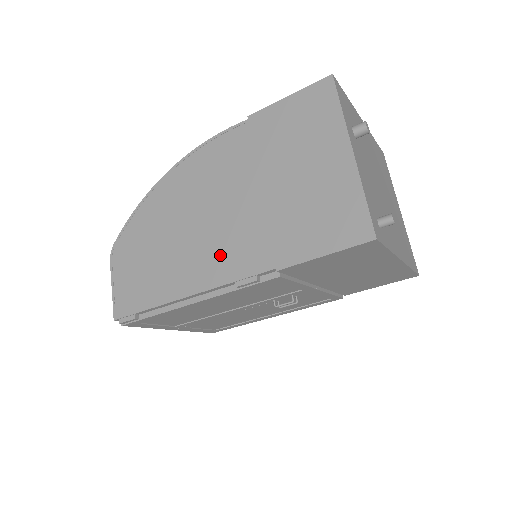
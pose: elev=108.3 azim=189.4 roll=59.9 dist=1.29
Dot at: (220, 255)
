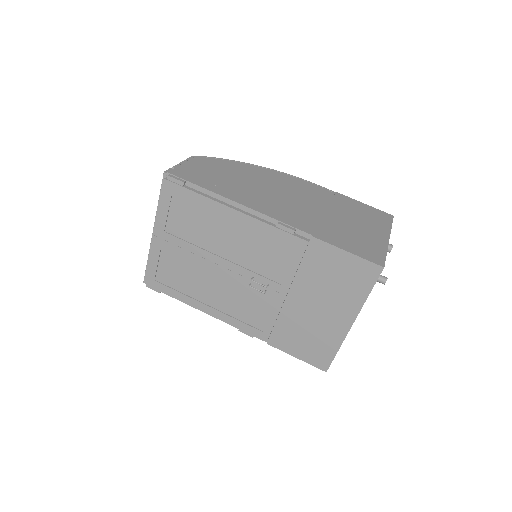
Dot at: (277, 208)
